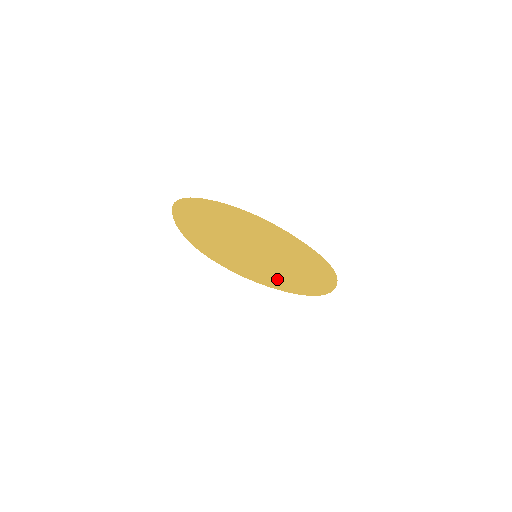
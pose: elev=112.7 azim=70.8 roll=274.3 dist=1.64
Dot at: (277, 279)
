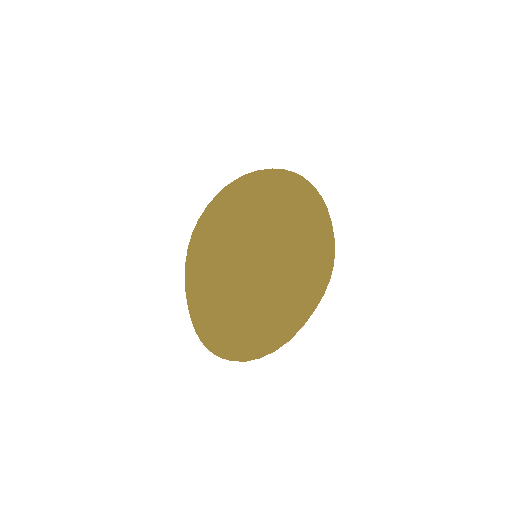
Dot at: (267, 203)
